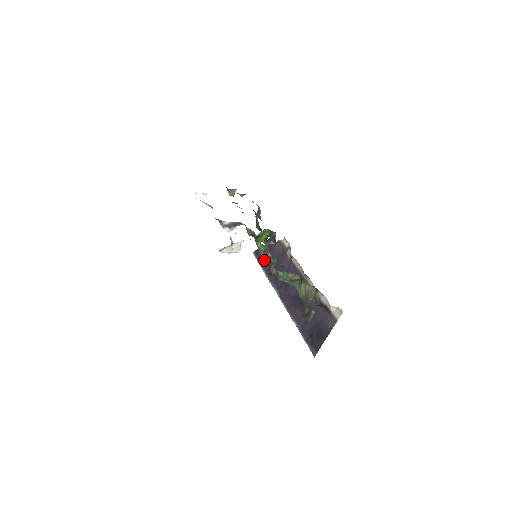
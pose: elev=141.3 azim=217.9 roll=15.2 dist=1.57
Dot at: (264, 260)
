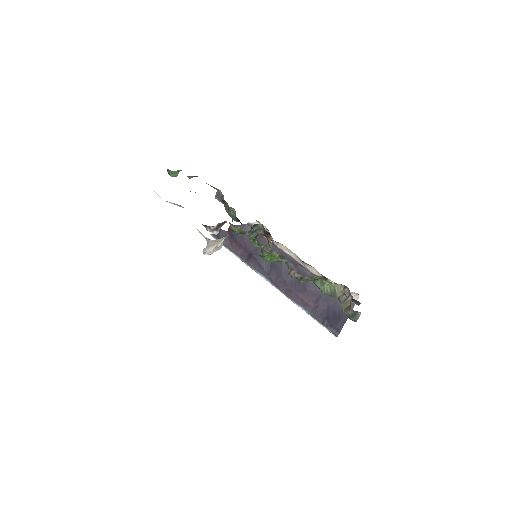
Dot at: (270, 260)
